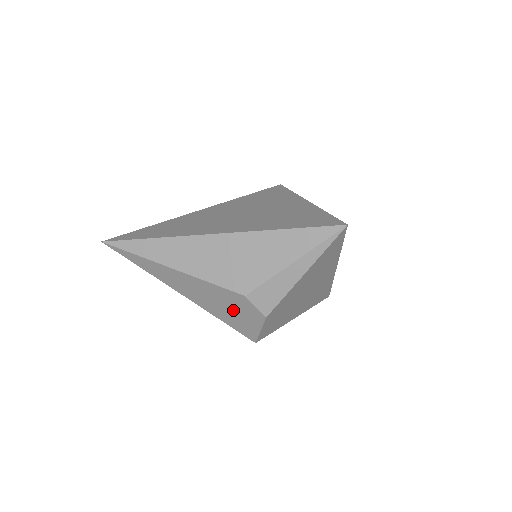
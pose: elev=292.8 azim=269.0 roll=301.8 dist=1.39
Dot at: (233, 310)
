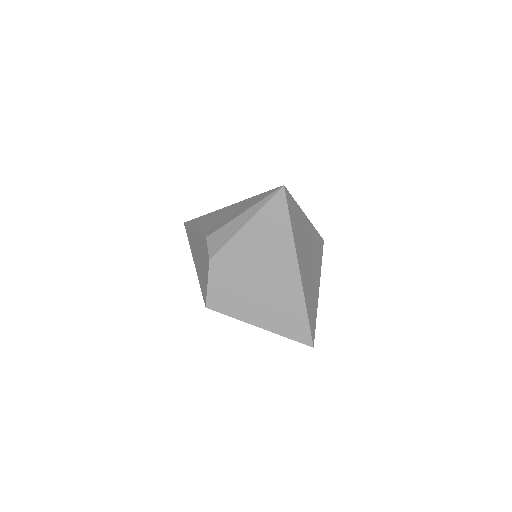
Dot at: (203, 263)
